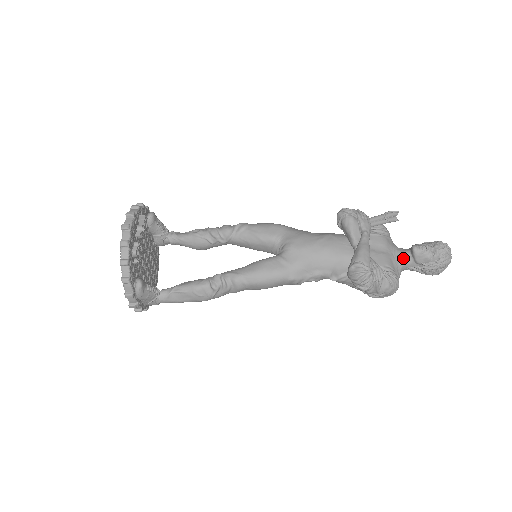
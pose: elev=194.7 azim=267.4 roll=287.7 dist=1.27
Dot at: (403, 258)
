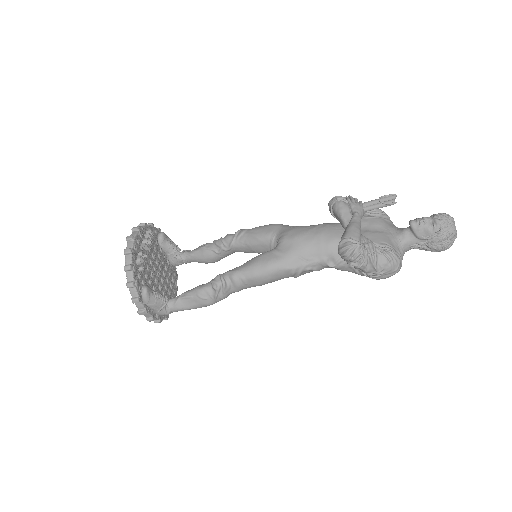
Dot at: (403, 236)
